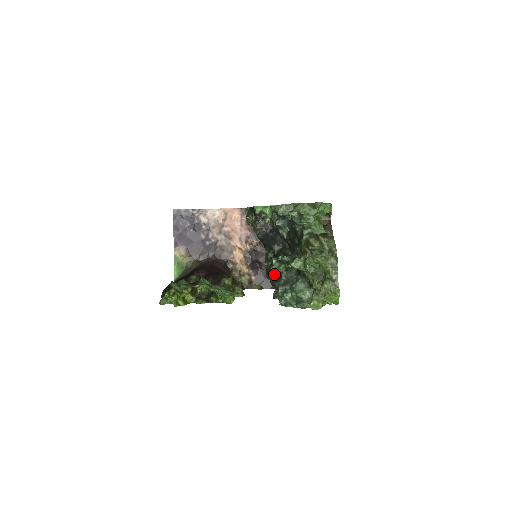
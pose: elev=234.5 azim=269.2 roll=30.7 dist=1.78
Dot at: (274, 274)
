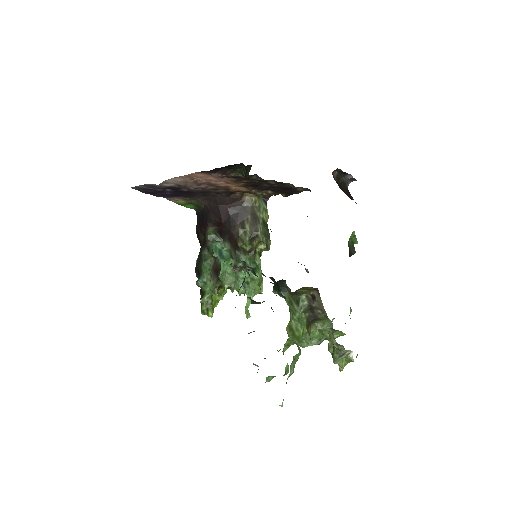
Dot at: occluded
